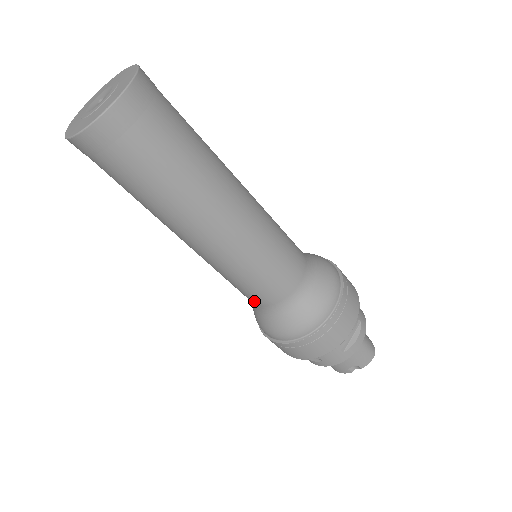
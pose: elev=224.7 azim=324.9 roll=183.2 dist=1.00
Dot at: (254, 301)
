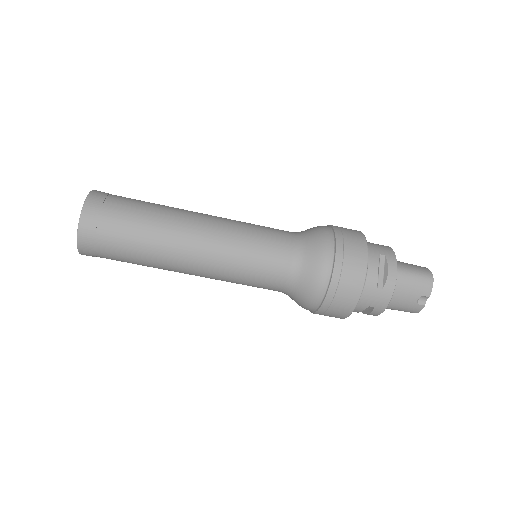
Dot at: (274, 289)
